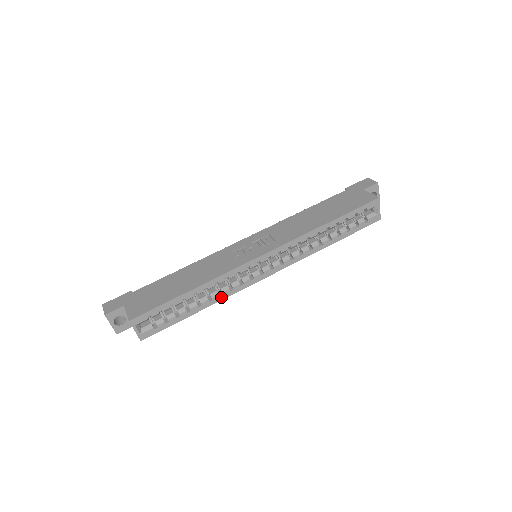
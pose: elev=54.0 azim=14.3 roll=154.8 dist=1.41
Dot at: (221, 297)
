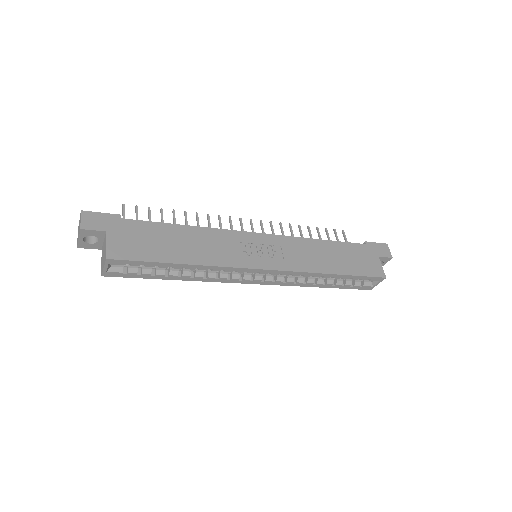
Dot at: (203, 279)
